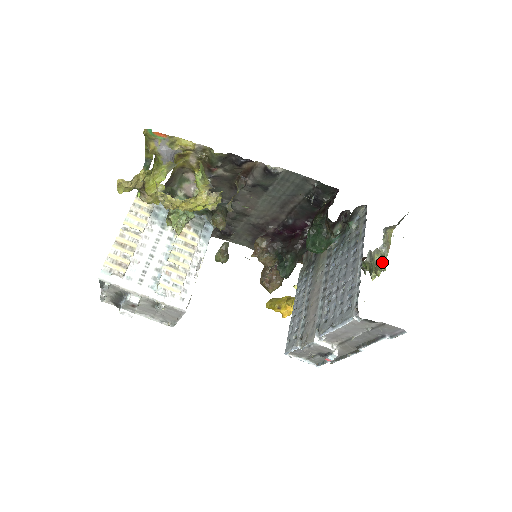
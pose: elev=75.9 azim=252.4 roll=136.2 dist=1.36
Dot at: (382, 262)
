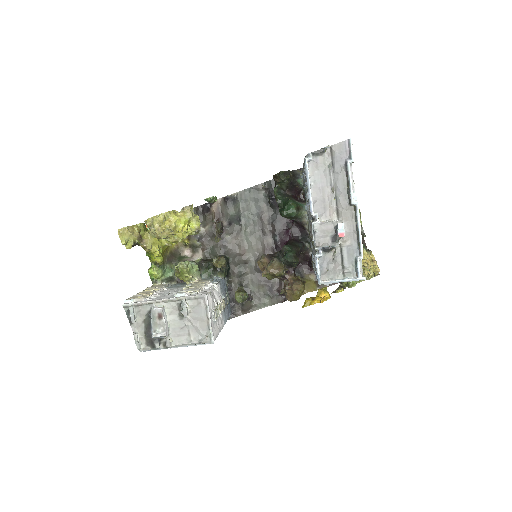
Dot at: occluded
